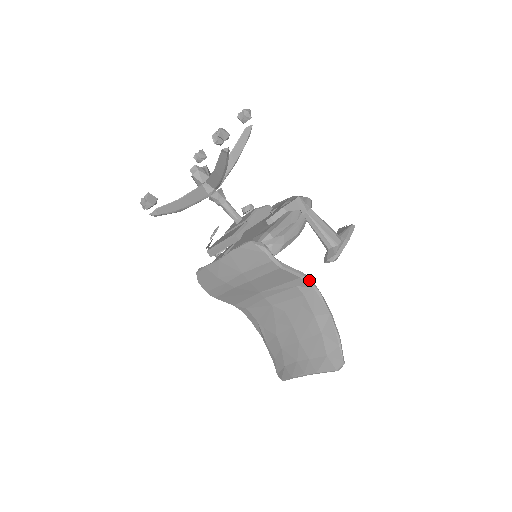
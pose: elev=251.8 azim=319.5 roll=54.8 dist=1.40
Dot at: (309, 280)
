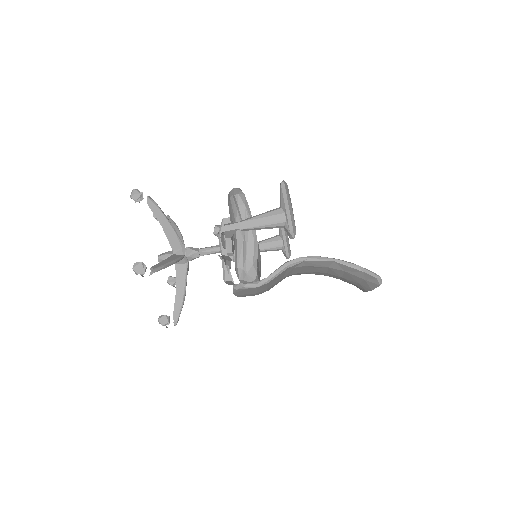
Dot at: (295, 262)
